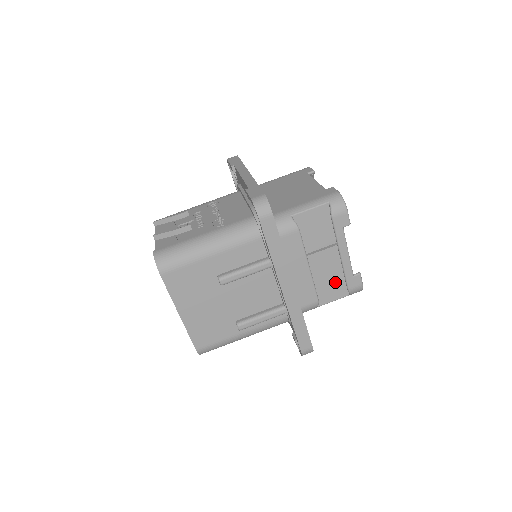
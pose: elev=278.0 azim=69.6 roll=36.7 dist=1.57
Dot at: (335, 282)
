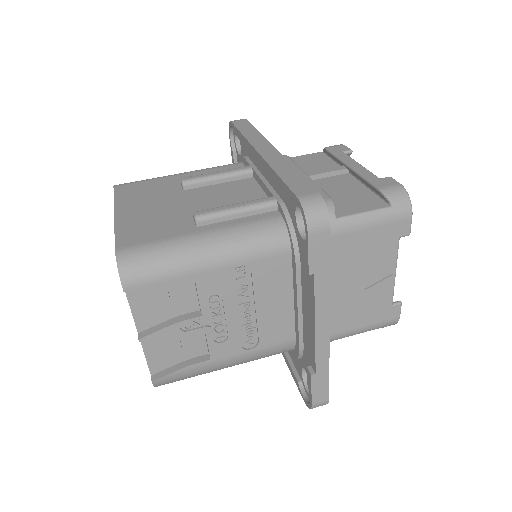
Dot at: (358, 196)
